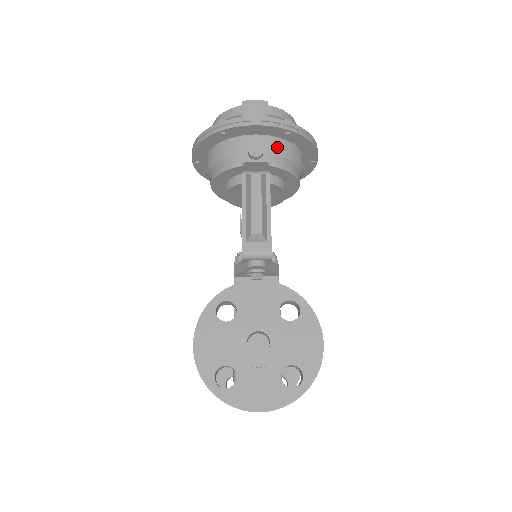
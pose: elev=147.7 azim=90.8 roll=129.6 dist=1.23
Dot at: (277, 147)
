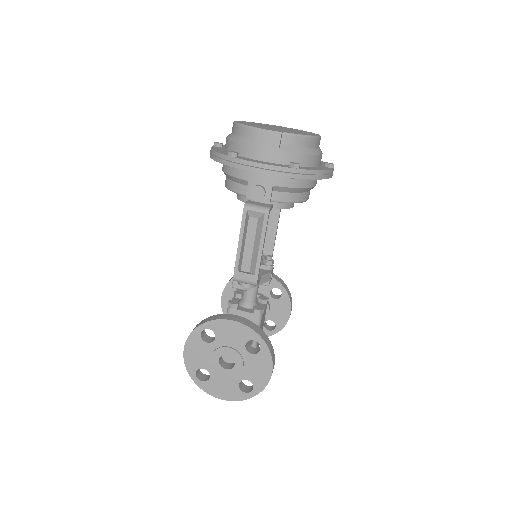
Dot at: (281, 186)
